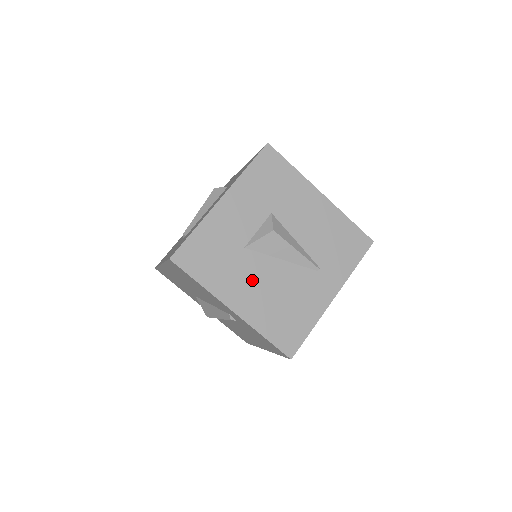
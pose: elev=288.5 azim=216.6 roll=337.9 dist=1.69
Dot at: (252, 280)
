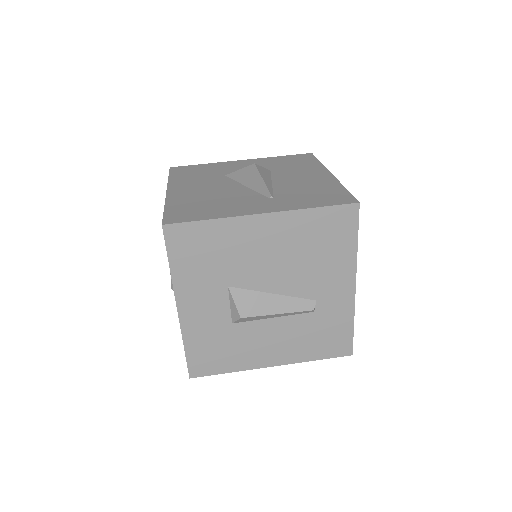
Dot at: (205, 186)
